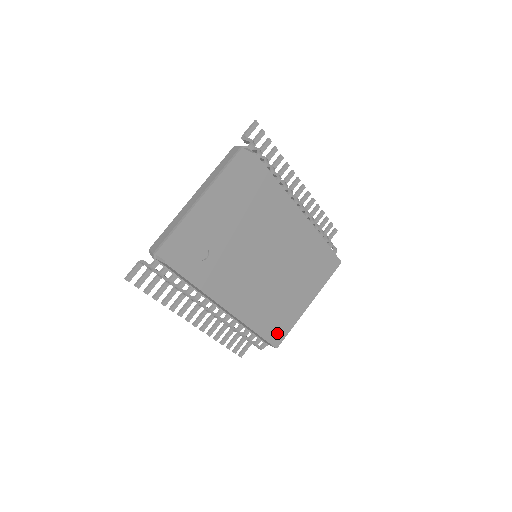
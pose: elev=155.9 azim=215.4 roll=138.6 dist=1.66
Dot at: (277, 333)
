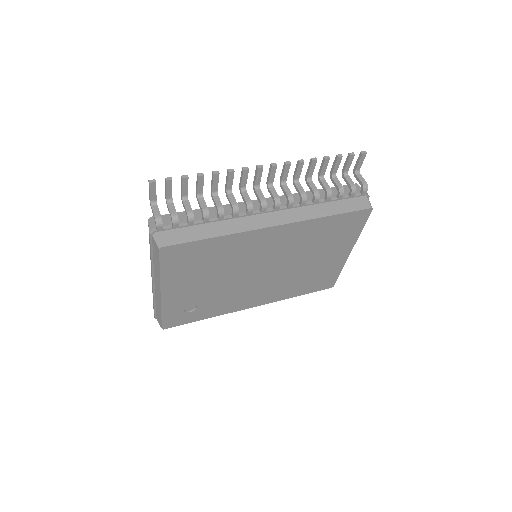
Dot at: (324, 283)
